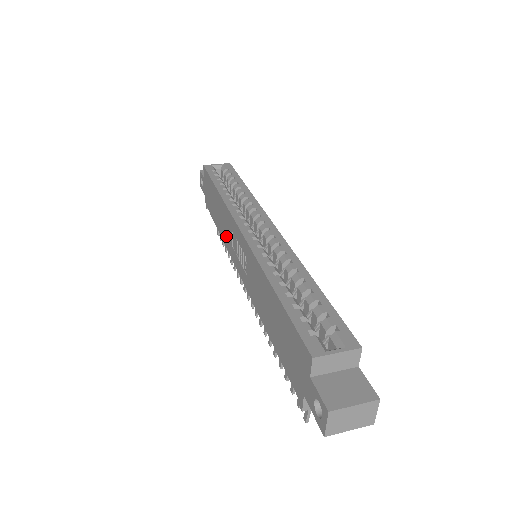
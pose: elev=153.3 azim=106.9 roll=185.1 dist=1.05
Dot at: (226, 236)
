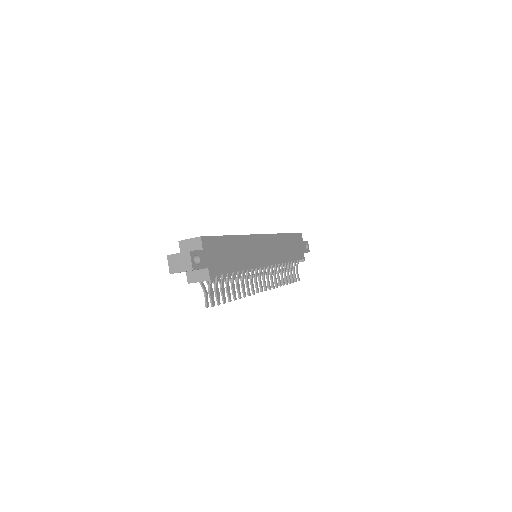
Dot at: occluded
